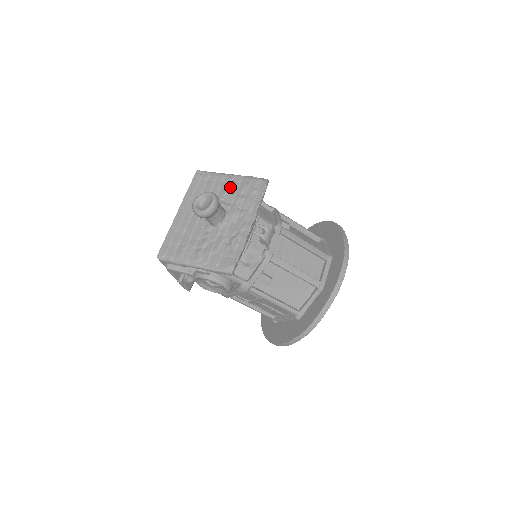
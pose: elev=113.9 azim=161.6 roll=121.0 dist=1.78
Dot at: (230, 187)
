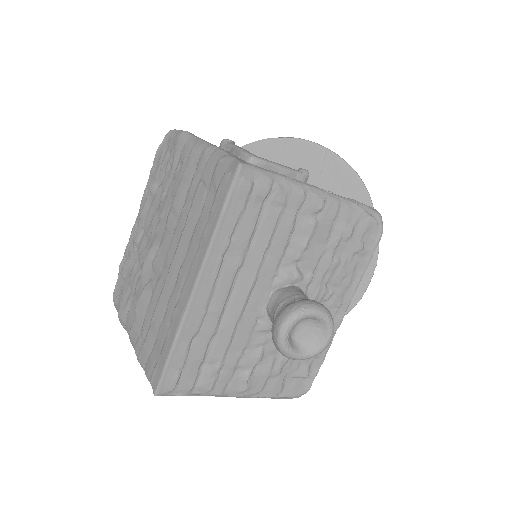
Dot at: (316, 232)
